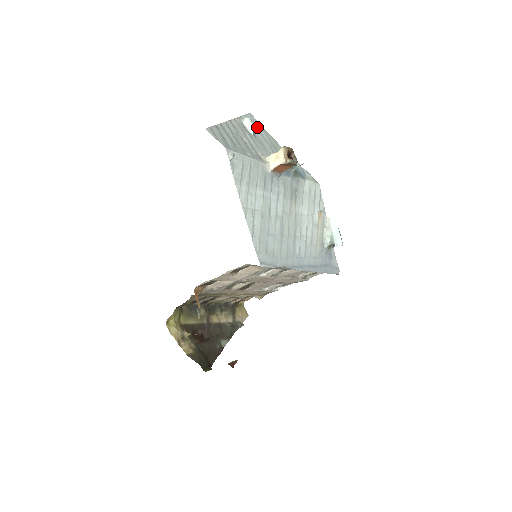
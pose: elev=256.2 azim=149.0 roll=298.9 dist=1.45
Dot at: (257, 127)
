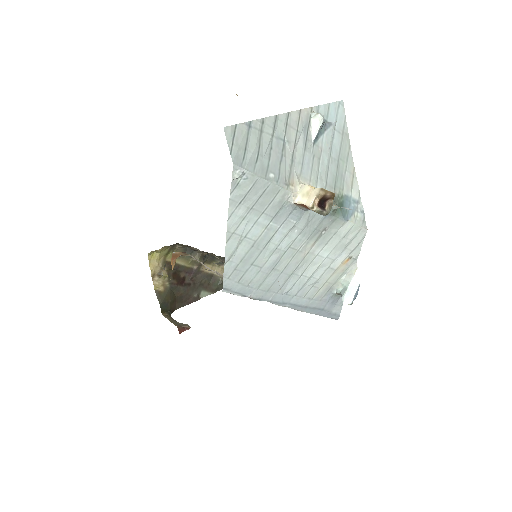
Dot at: (334, 126)
